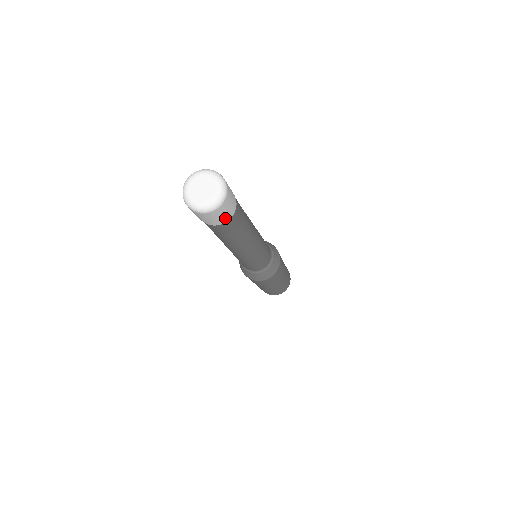
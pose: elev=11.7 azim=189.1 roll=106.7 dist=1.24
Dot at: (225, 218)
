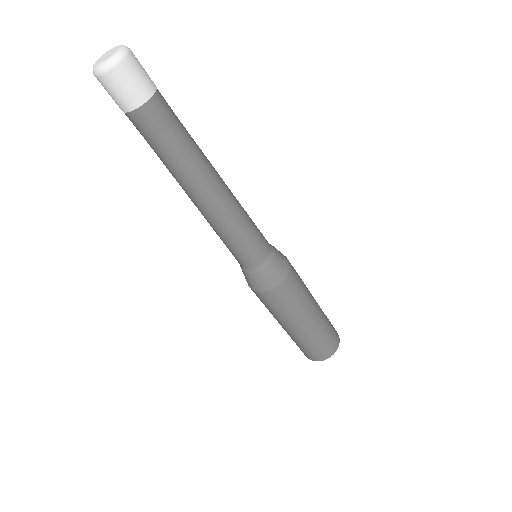
Dot at: (142, 92)
